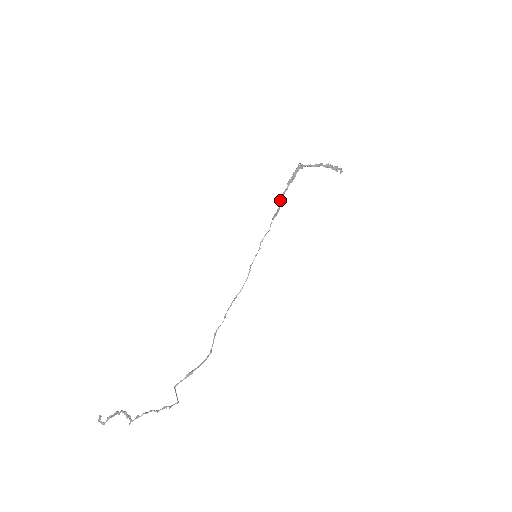
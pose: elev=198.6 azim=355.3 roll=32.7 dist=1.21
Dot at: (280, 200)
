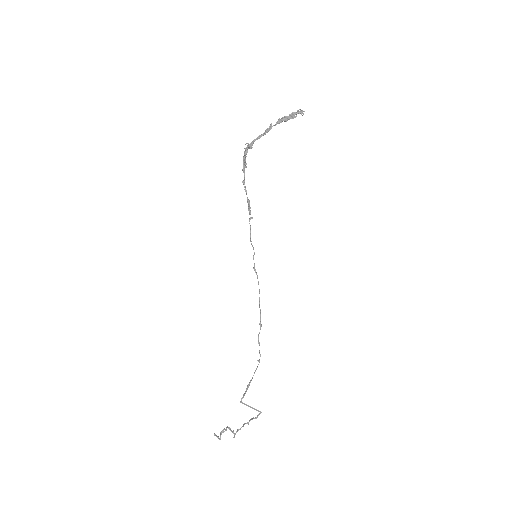
Dot at: (246, 192)
